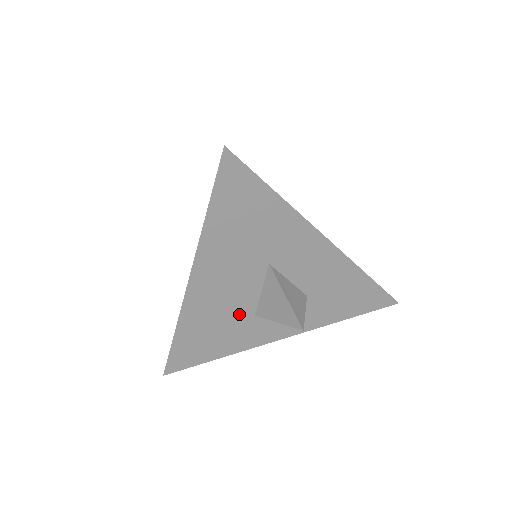
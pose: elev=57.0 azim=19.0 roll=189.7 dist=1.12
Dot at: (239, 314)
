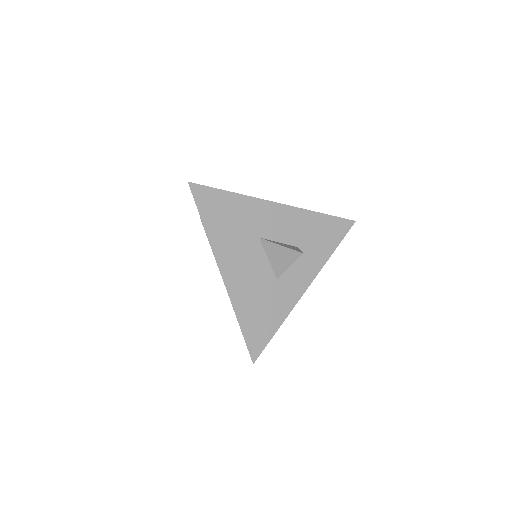
Dot at: (267, 284)
